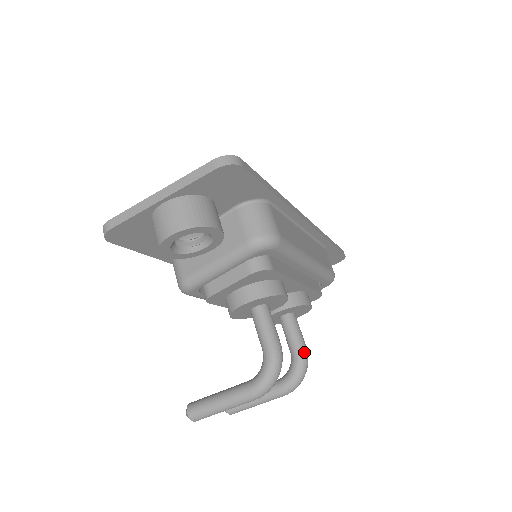
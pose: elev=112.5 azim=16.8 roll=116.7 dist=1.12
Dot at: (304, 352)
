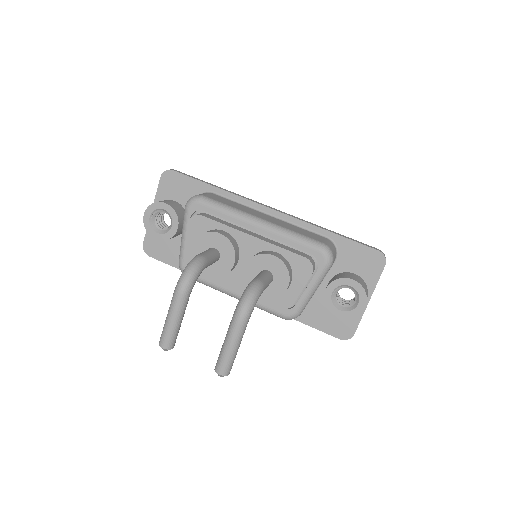
Dot at: (254, 280)
